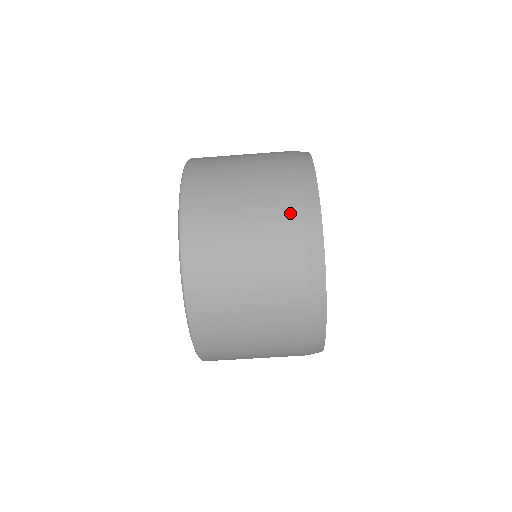
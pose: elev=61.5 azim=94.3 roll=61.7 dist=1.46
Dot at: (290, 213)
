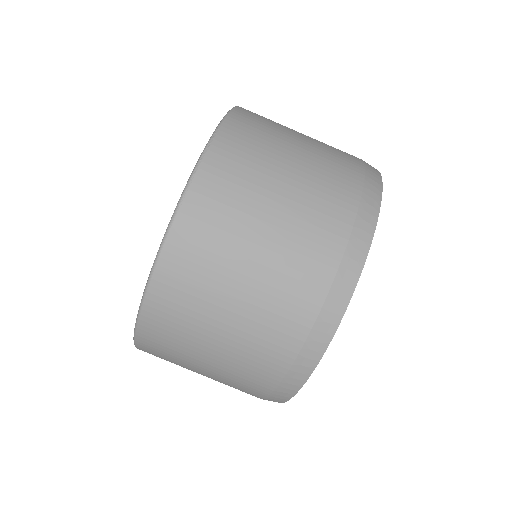
Dot at: (332, 234)
